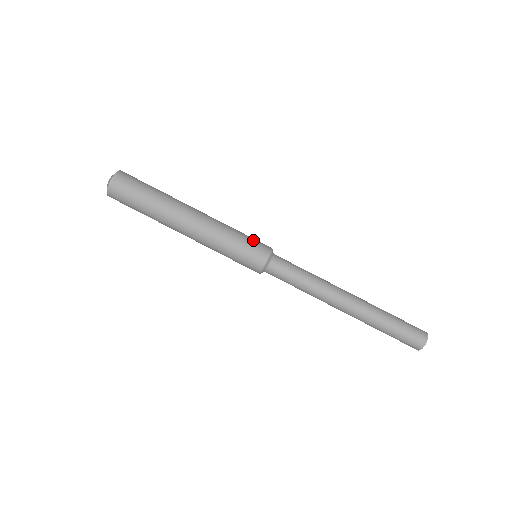
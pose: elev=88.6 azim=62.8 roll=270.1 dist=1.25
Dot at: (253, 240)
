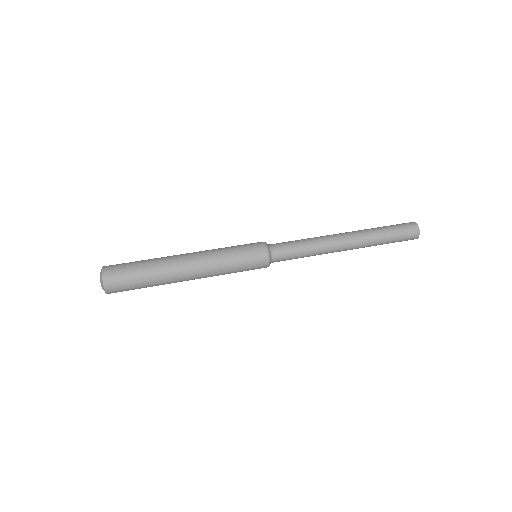
Dot at: occluded
